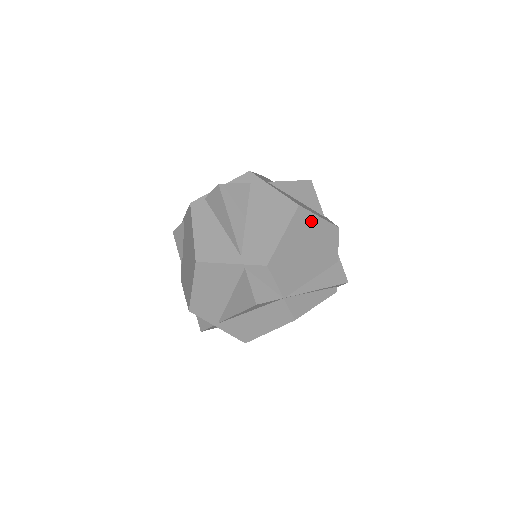
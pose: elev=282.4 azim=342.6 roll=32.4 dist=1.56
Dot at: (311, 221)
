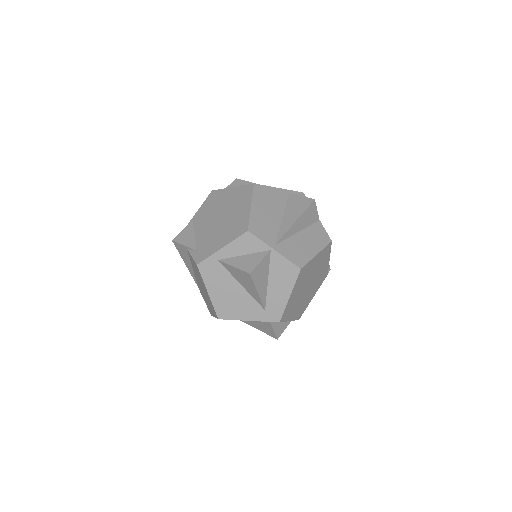
Dot at: occluded
